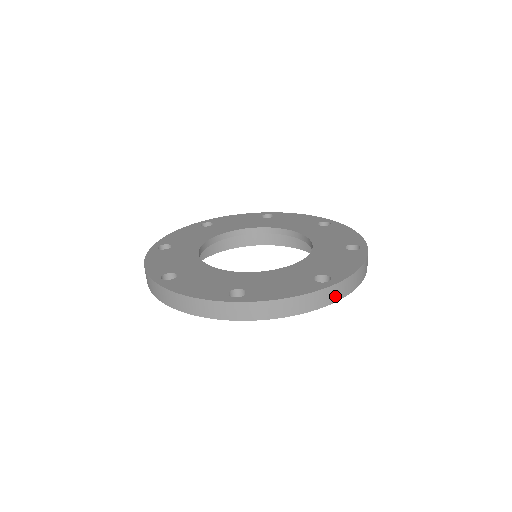
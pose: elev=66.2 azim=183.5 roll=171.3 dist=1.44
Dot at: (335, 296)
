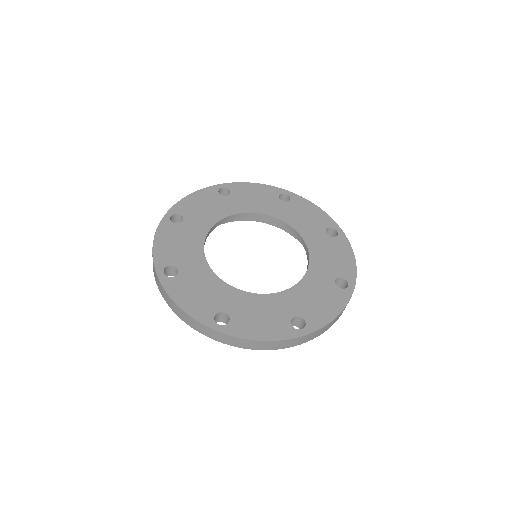
Dot at: (303, 341)
